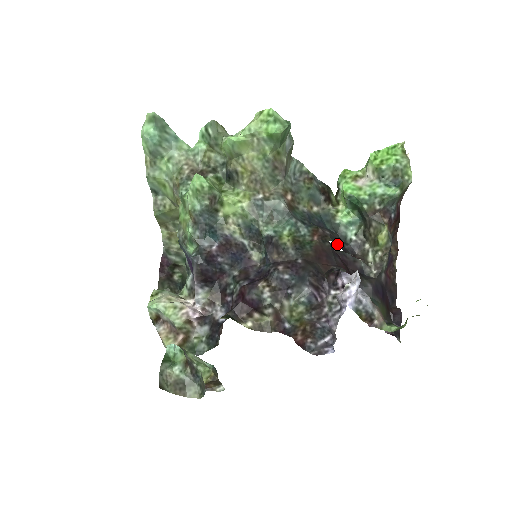
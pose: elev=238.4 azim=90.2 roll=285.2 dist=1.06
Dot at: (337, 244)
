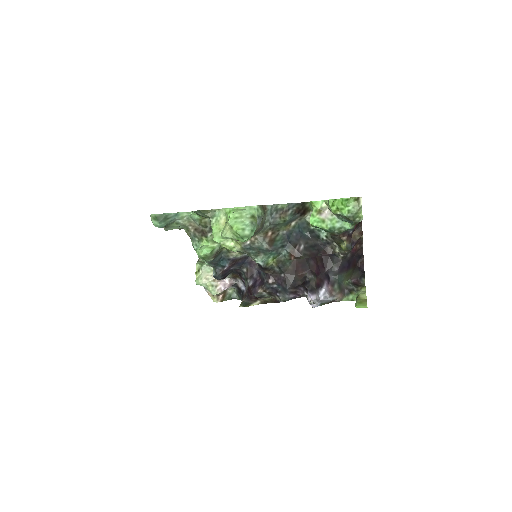
Dot at: (310, 254)
